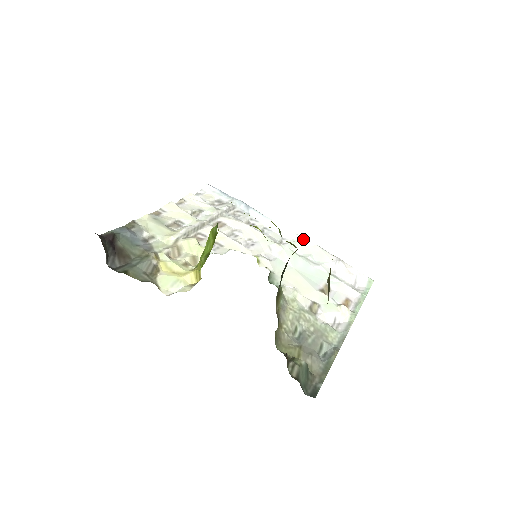
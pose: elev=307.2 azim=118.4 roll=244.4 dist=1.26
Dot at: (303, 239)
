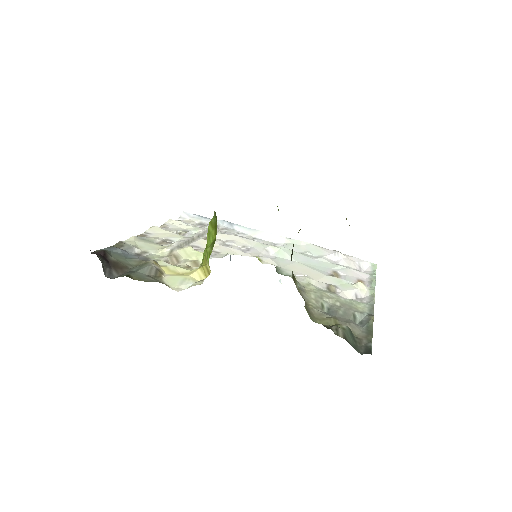
Dot at: (295, 241)
